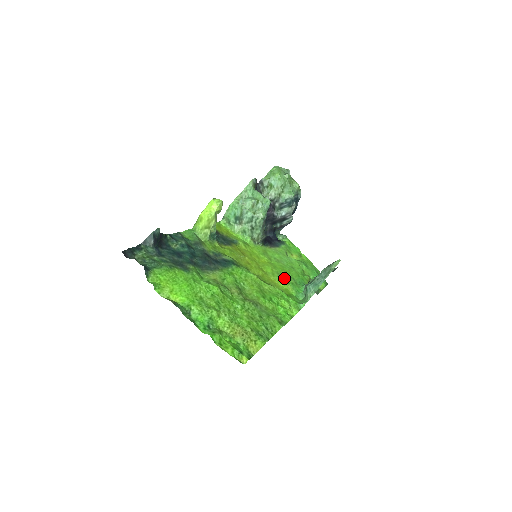
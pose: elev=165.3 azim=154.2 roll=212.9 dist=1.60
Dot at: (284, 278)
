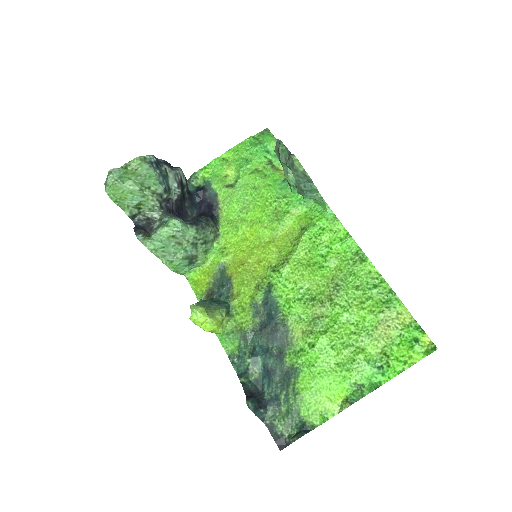
Dot at: (279, 215)
